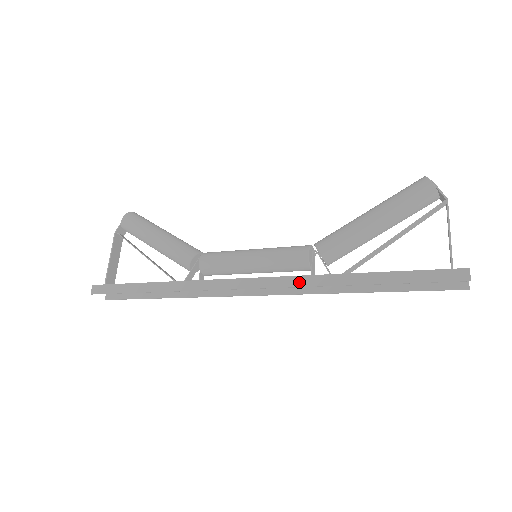
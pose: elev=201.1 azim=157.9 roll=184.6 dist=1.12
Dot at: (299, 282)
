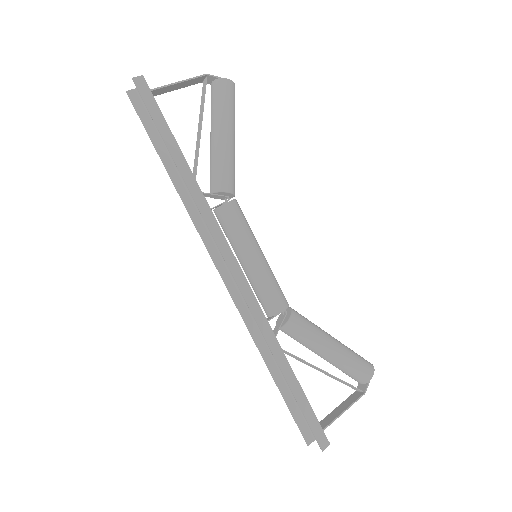
Dot at: (259, 318)
